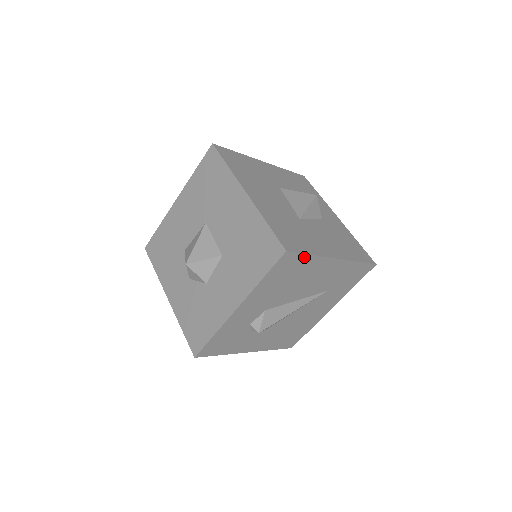
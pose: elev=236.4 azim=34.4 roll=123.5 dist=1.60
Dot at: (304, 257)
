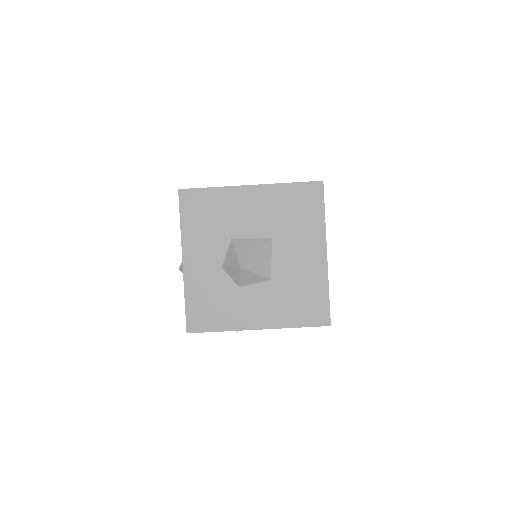
Dot at: occluded
